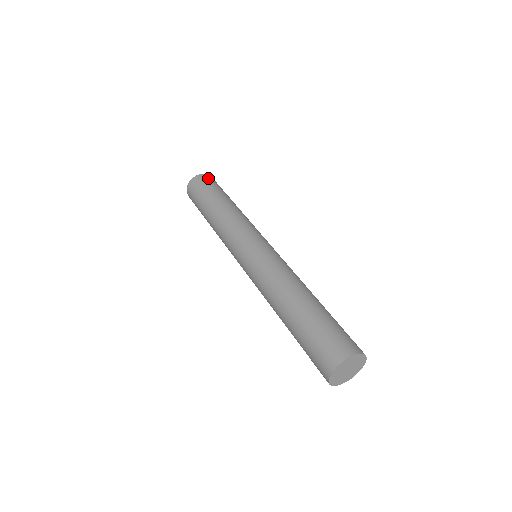
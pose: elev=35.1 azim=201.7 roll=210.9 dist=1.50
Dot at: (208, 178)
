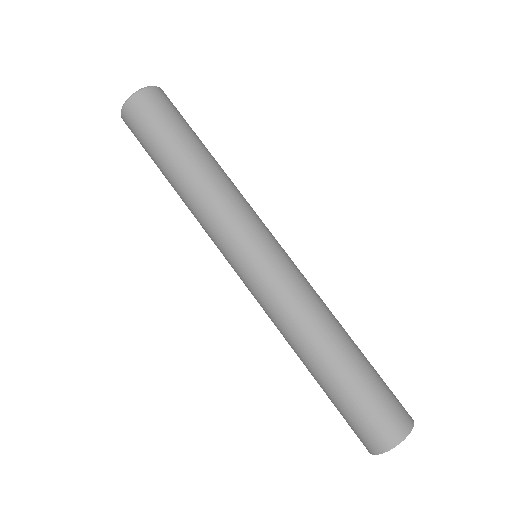
Dot at: (148, 102)
